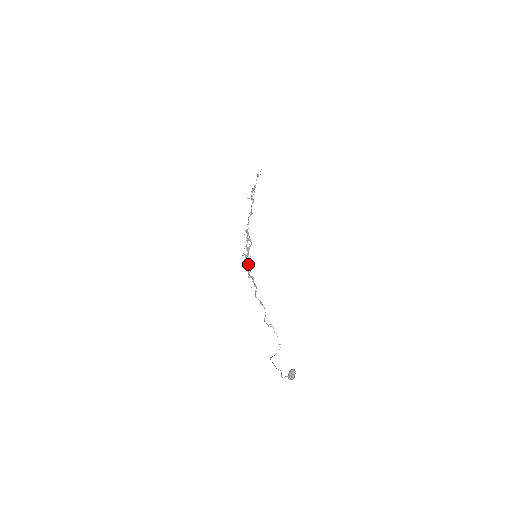
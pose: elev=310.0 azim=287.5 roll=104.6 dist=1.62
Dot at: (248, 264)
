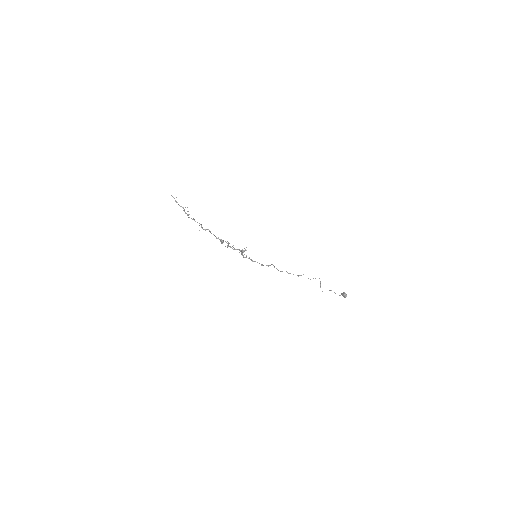
Dot at: occluded
